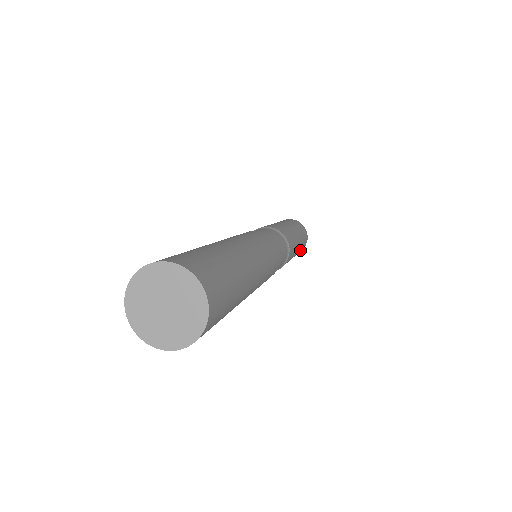
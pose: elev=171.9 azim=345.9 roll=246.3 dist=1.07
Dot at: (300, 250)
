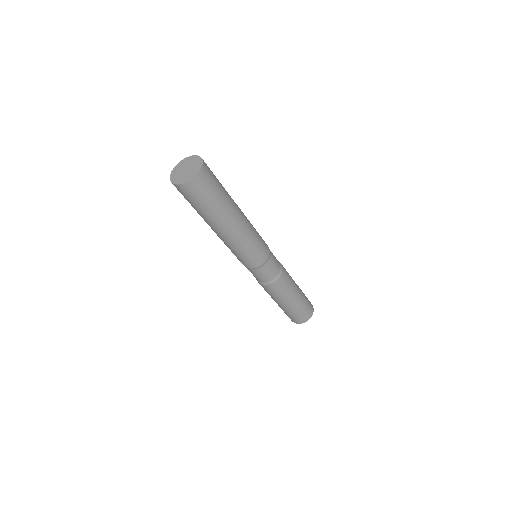
Dot at: (302, 309)
